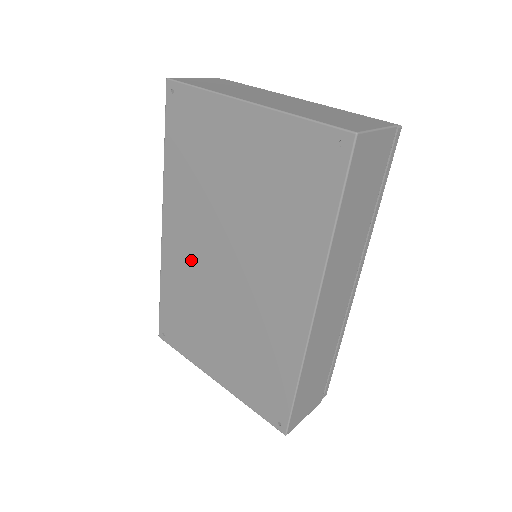
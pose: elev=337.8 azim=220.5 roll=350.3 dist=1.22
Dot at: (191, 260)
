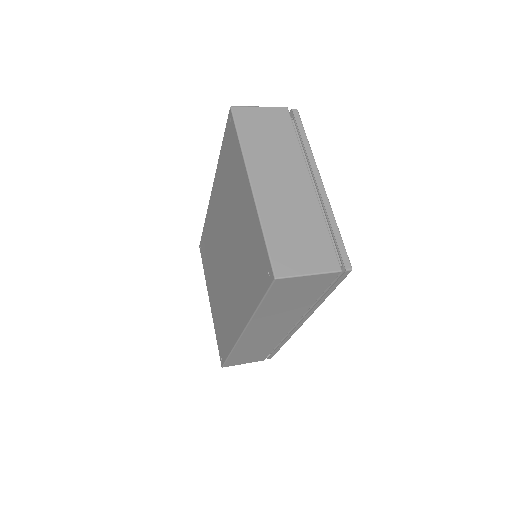
Dot at: (216, 230)
